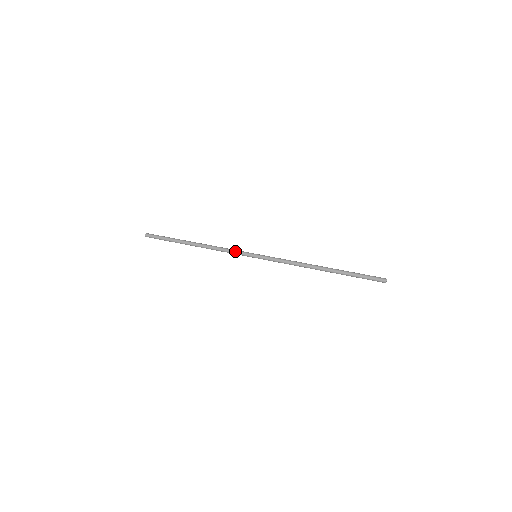
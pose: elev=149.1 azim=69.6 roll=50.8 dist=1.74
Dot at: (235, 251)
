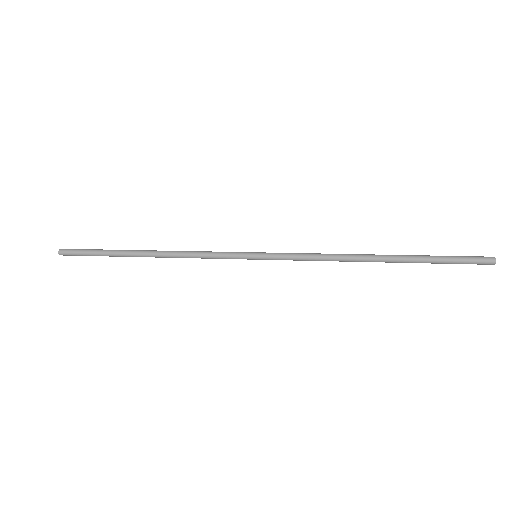
Dot at: (218, 255)
